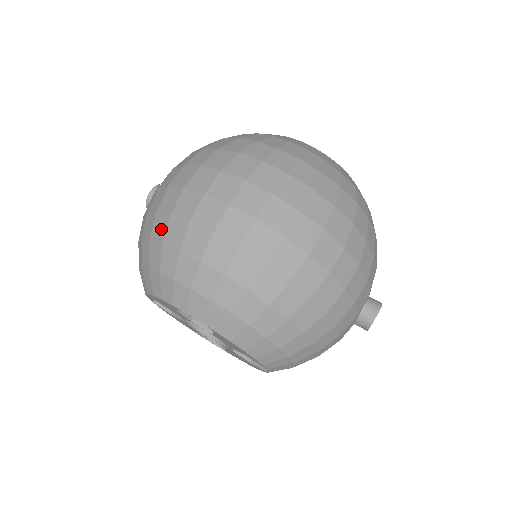
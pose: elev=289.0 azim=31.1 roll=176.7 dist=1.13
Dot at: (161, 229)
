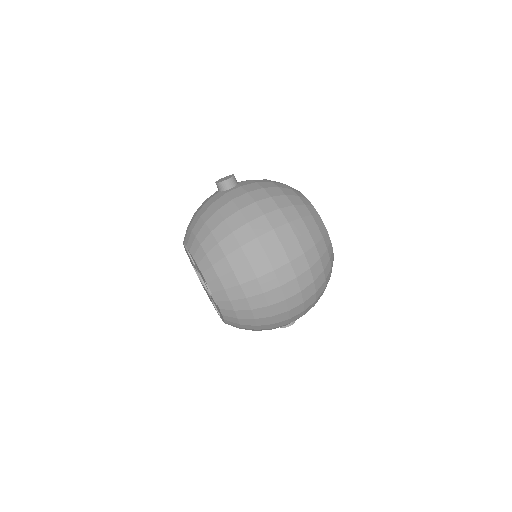
Dot at: (230, 247)
